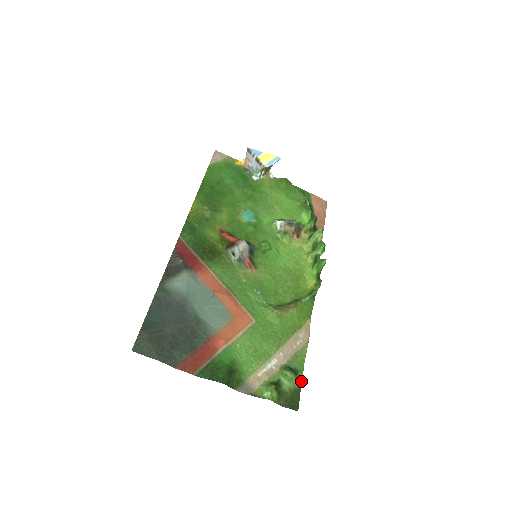
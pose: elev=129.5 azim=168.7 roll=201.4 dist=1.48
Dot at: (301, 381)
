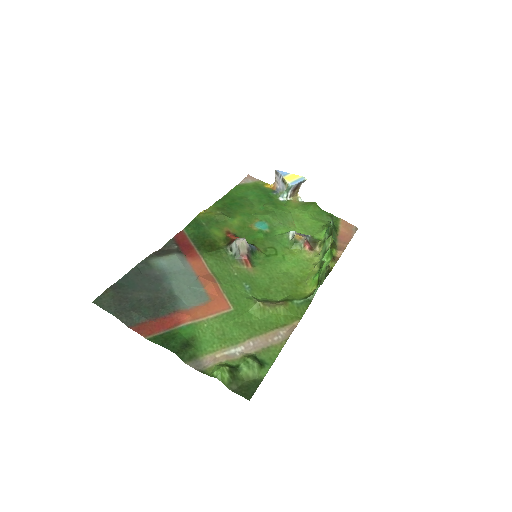
Dot at: (265, 374)
